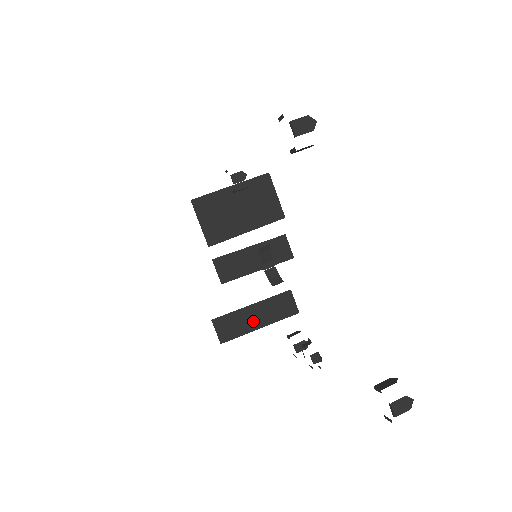
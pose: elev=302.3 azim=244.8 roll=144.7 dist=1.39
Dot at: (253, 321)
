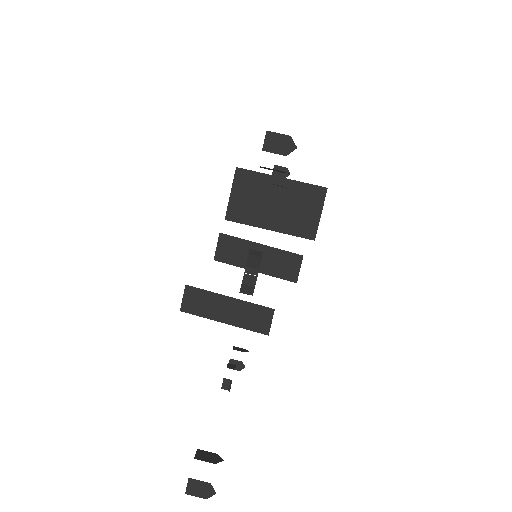
Dot at: (221, 312)
